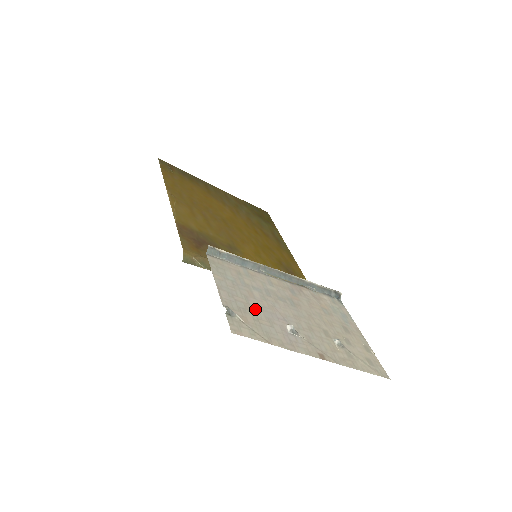
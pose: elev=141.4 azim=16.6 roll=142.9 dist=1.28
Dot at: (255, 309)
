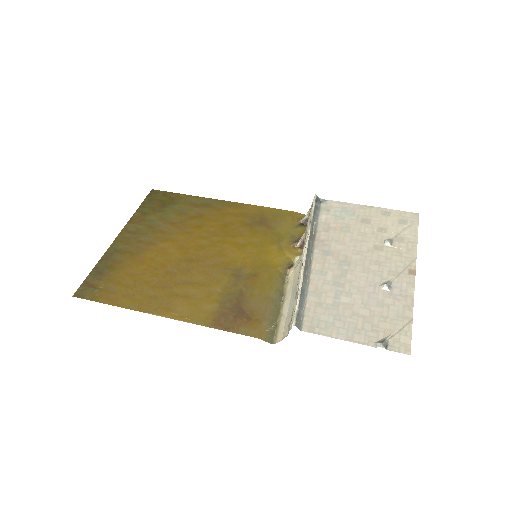
Dot at: (369, 313)
